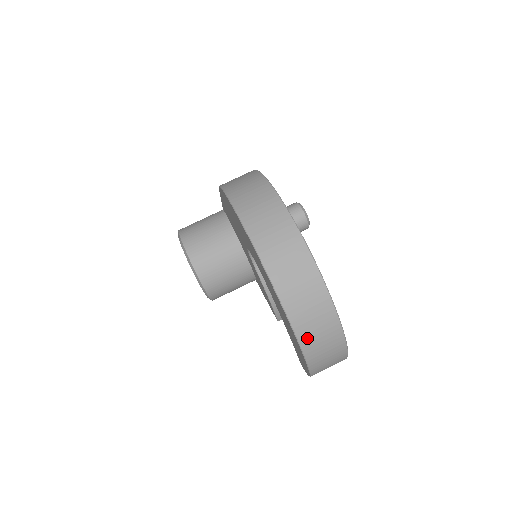
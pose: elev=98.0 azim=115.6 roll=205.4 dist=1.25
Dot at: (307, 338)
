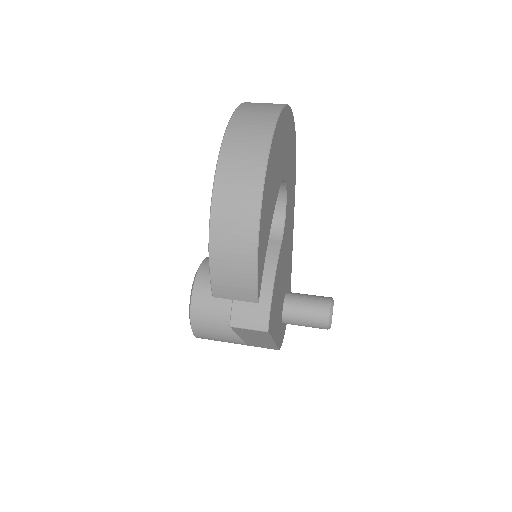
Dot at: (232, 141)
